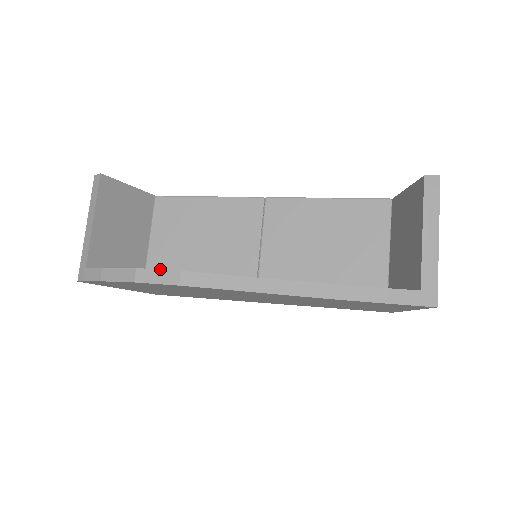
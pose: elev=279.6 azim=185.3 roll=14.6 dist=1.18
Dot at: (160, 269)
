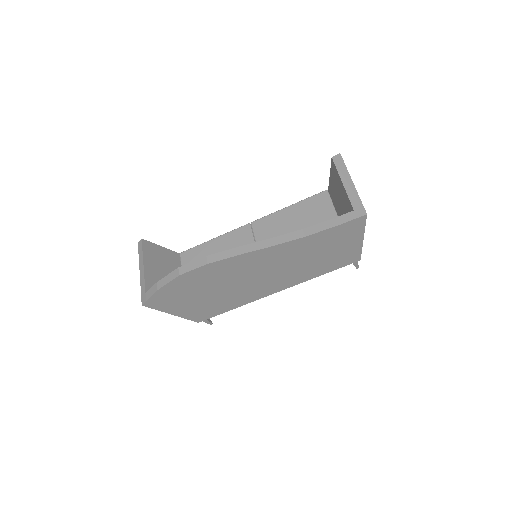
Dot at: occluded
